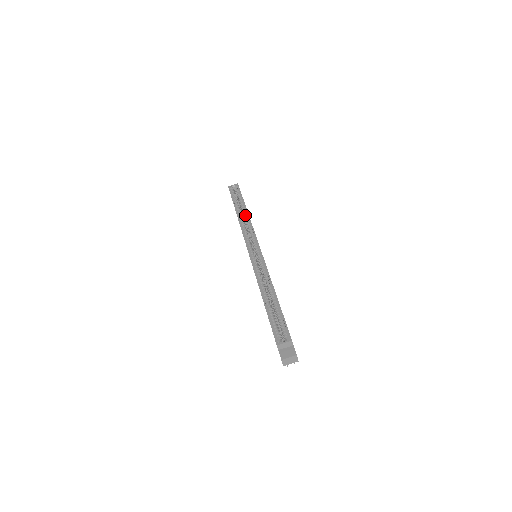
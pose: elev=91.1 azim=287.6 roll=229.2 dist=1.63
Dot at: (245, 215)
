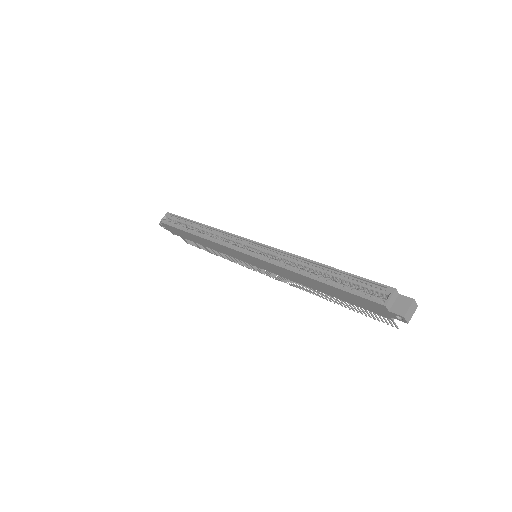
Dot at: (206, 230)
